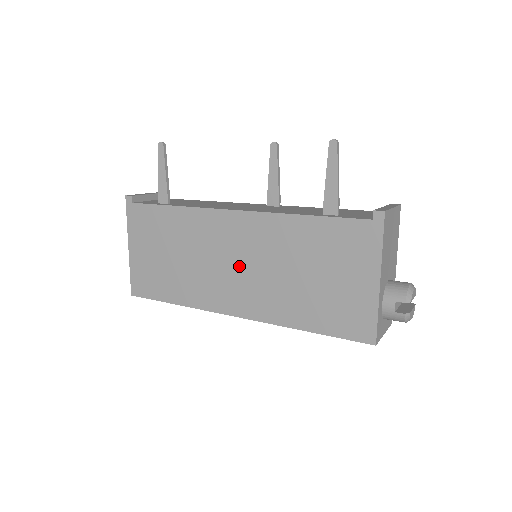
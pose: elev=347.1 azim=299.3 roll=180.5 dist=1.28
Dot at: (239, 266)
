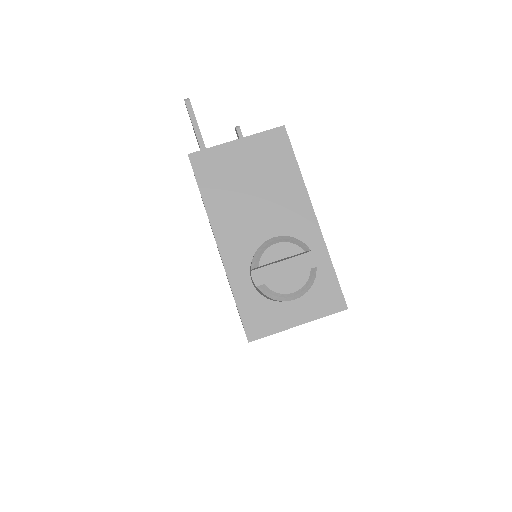
Dot at: occluded
